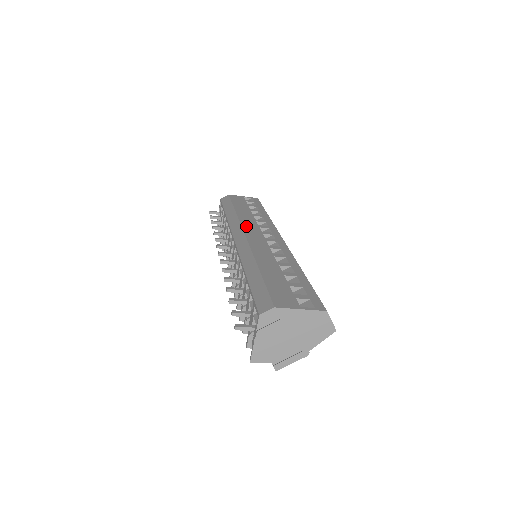
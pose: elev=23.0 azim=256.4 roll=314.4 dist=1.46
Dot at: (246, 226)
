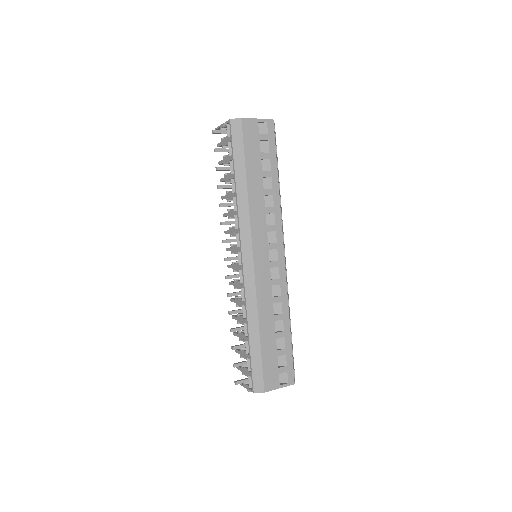
Dot at: (255, 235)
